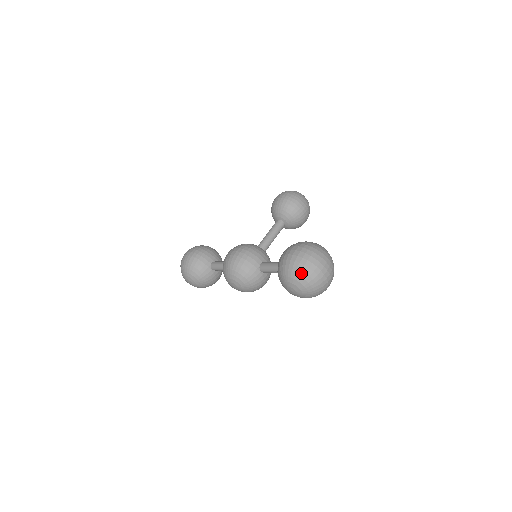
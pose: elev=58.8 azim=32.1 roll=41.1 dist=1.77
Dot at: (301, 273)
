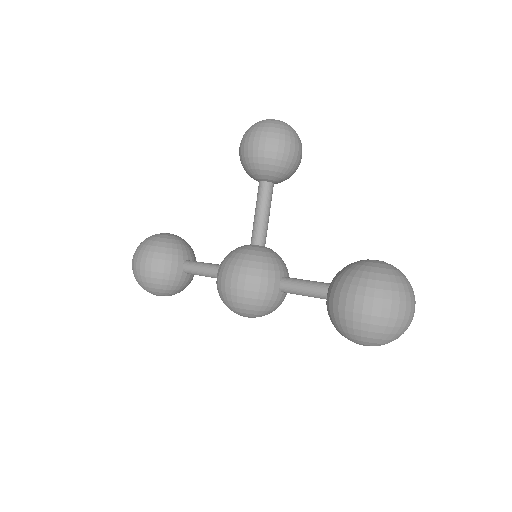
Dot at: (383, 336)
